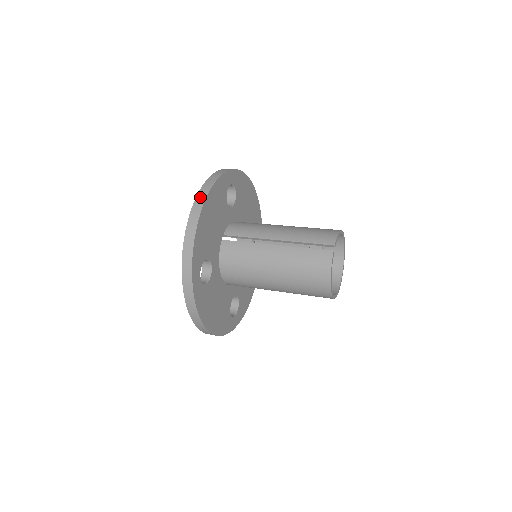
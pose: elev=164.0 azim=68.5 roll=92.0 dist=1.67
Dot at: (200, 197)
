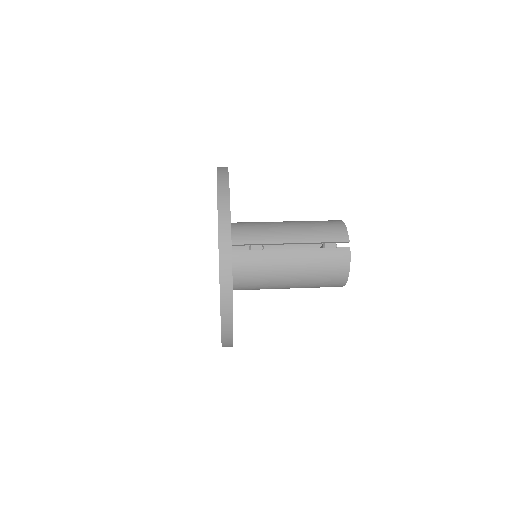
Dot at: (223, 217)
